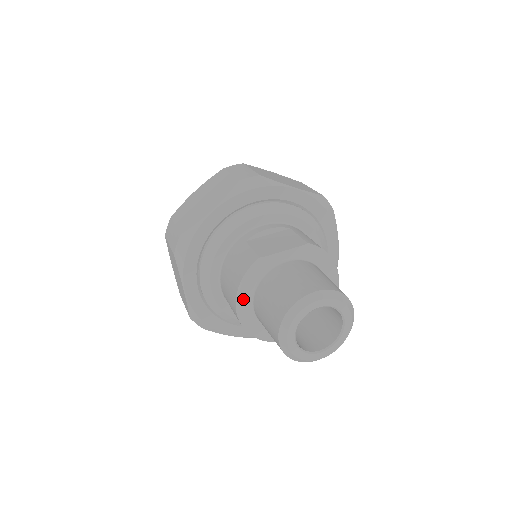
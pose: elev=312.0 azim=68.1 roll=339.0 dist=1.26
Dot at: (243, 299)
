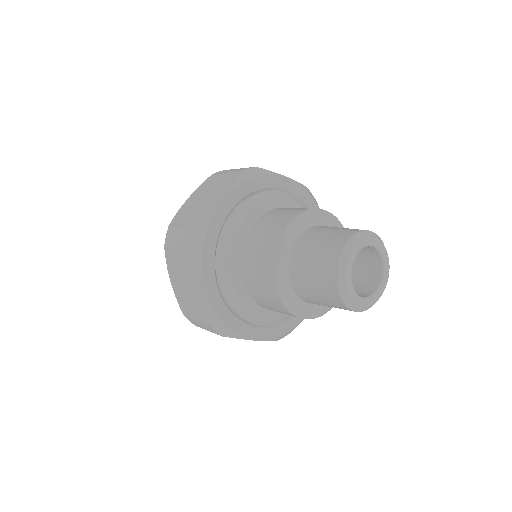
Dot at: (298, 310)
